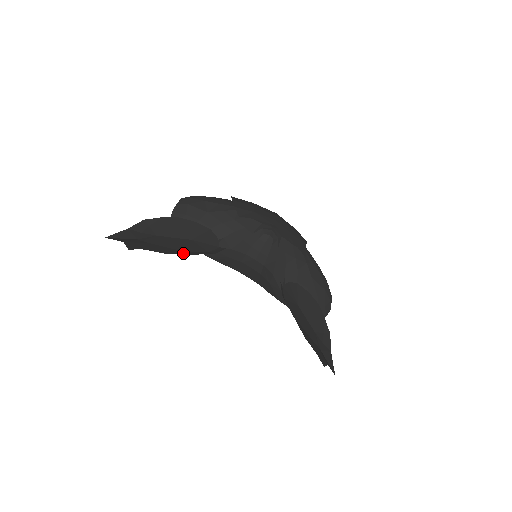
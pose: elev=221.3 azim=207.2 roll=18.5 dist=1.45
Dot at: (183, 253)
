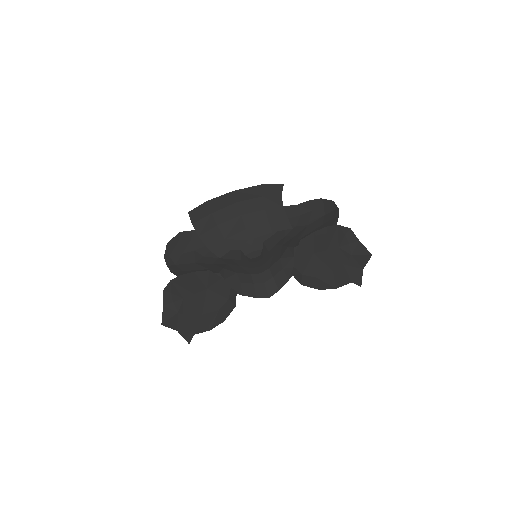
Dot at: (217, 319)
